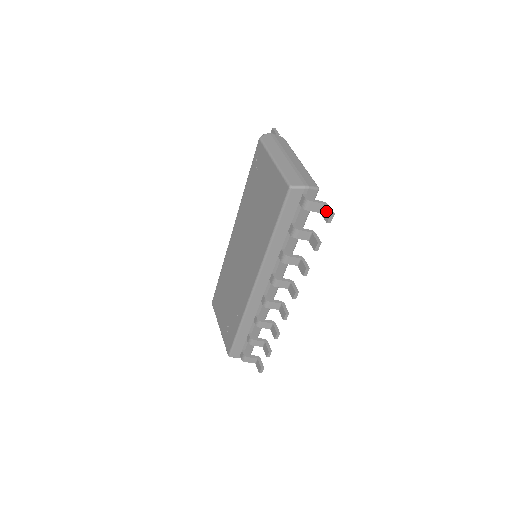
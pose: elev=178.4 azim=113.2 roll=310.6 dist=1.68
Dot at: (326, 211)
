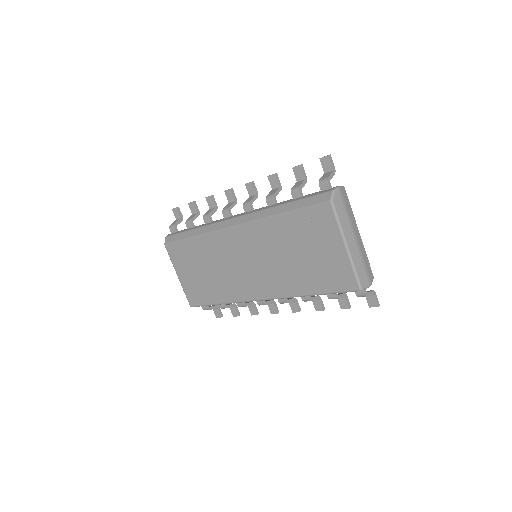
Dot at: (374, 301)
